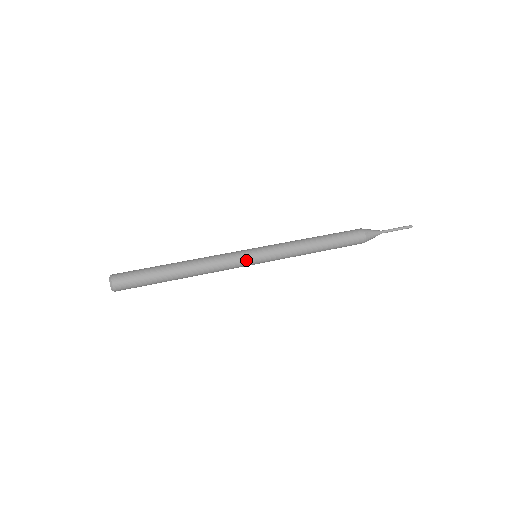
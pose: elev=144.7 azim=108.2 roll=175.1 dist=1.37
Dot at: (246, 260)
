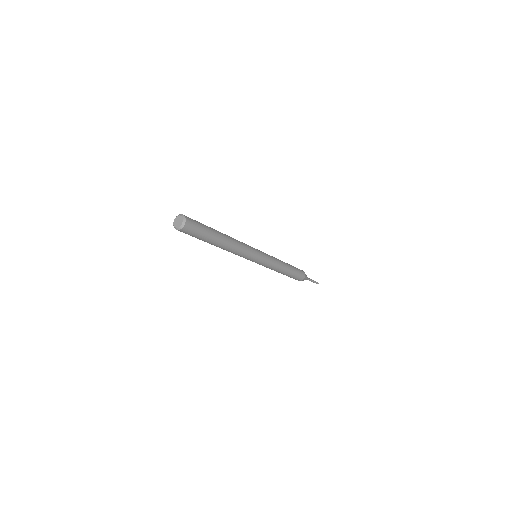
Dot at: (256, 253)
